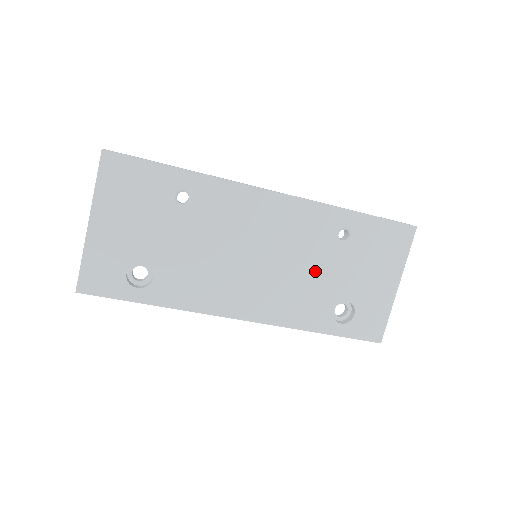
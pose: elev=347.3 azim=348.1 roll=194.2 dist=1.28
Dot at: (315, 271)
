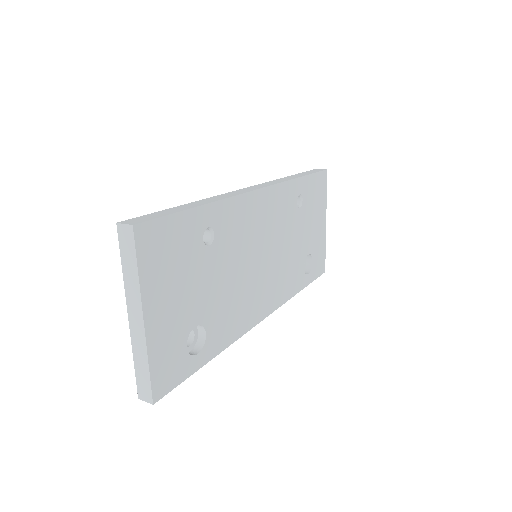
Dot at: (291, 243)
